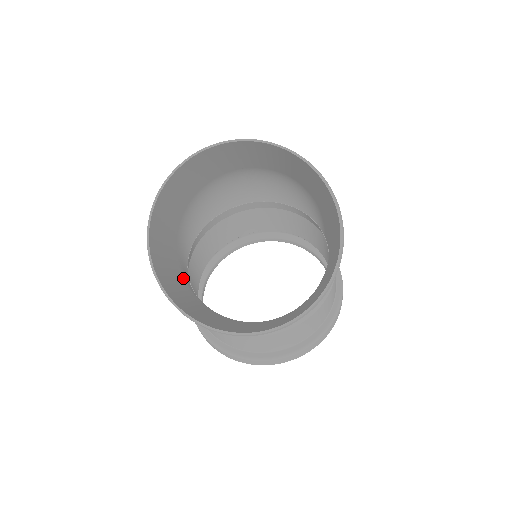
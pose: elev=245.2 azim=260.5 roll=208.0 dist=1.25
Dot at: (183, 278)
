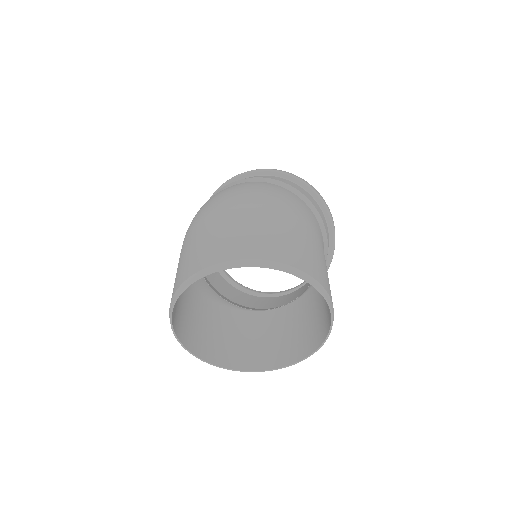
Dot at: (202, 296)
